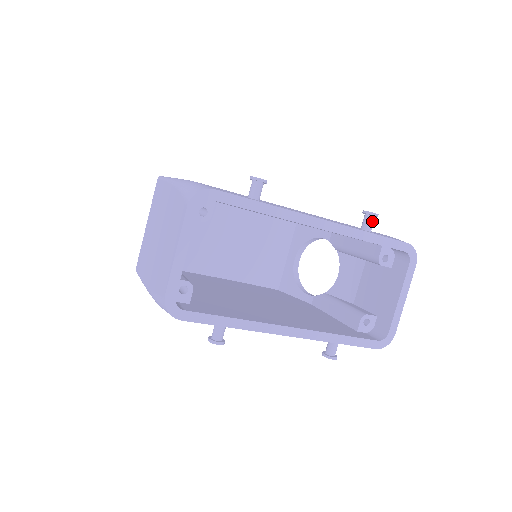
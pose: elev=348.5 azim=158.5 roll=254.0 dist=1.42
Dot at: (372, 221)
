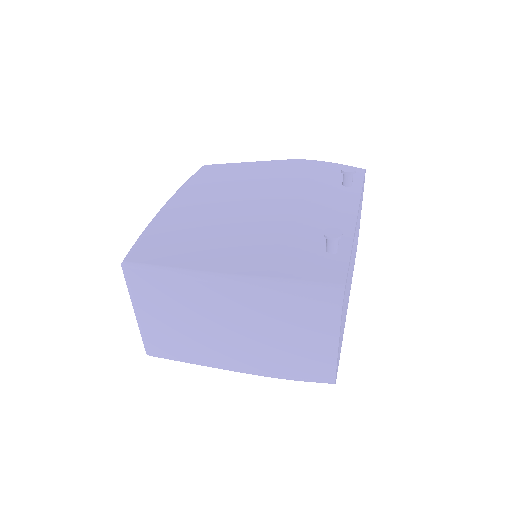
Dot at: occluded
